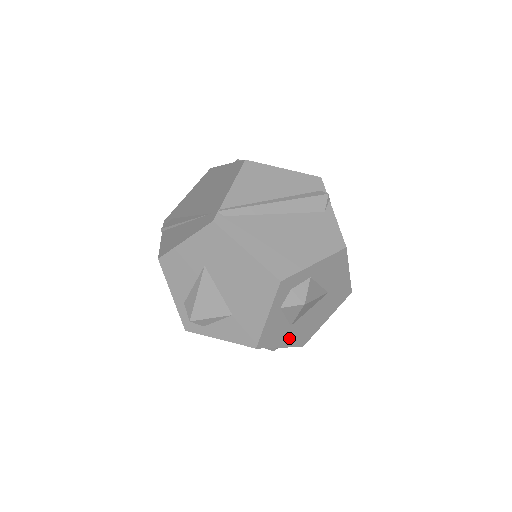
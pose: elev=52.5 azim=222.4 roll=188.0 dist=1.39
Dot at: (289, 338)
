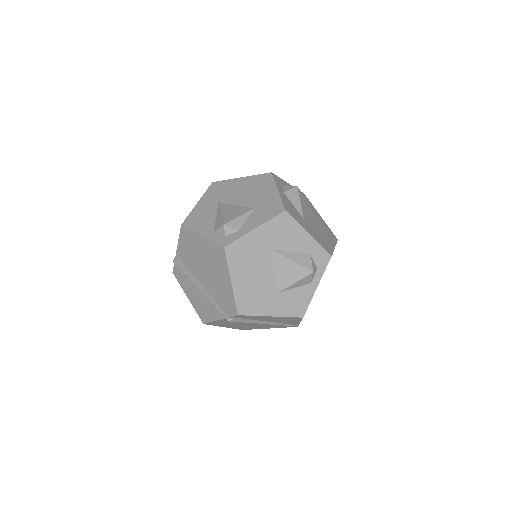
Dot at: (310, 231)
